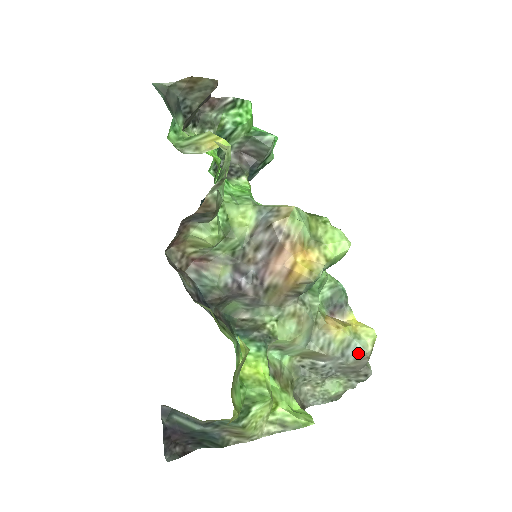
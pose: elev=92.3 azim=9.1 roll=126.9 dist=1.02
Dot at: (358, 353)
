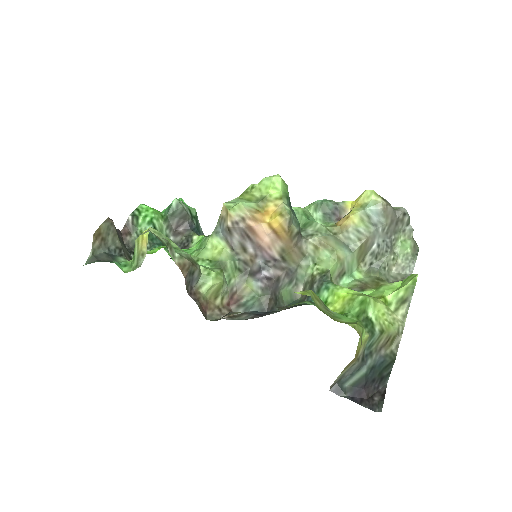
Dot at: (379, 211)
